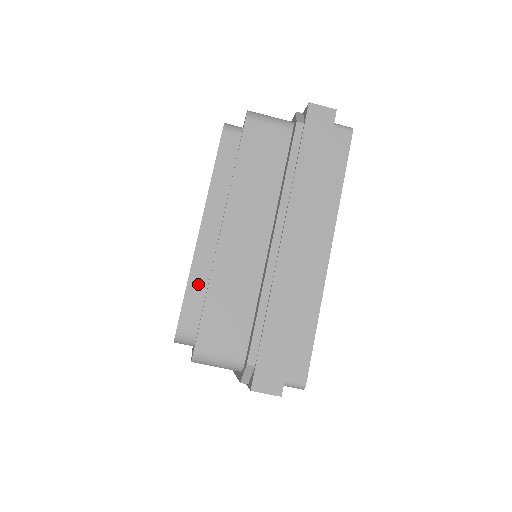
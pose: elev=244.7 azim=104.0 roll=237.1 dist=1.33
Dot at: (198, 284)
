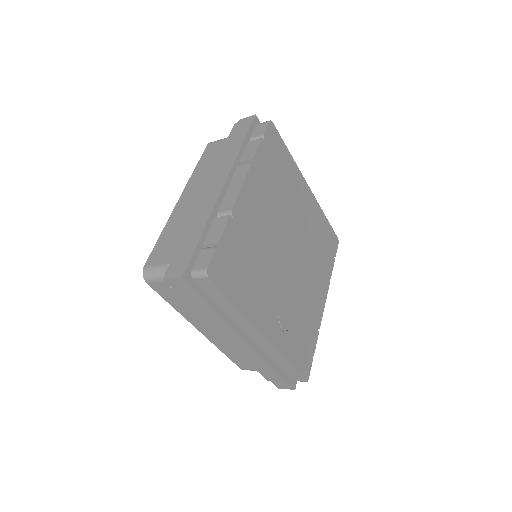
Dot at: occluded
